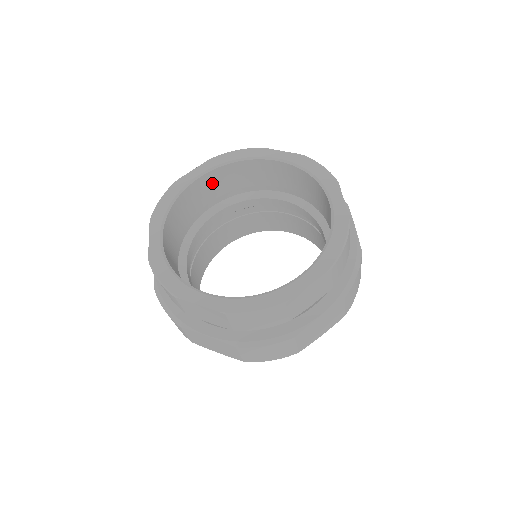
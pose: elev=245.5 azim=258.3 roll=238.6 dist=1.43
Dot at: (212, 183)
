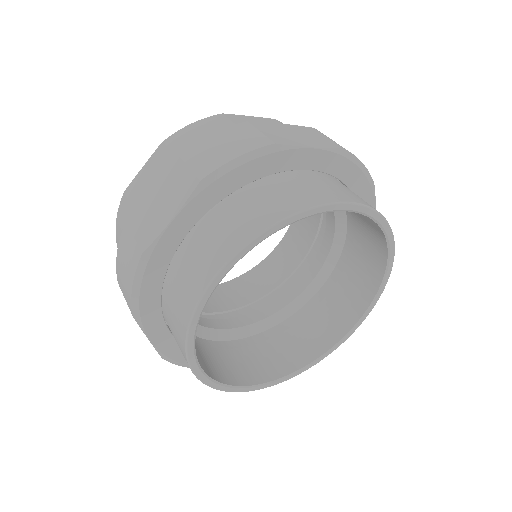
Dot at: (221, 296)
